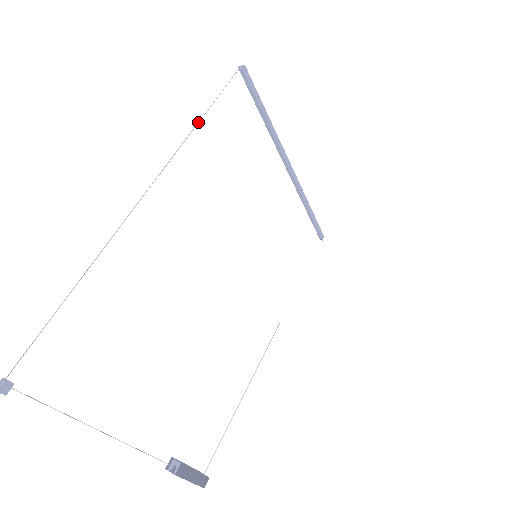
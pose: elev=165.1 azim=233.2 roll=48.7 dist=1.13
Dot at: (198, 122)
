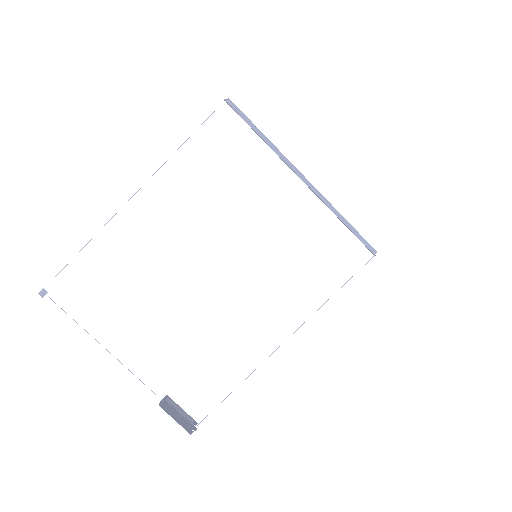
Dot at: (179, 147)
